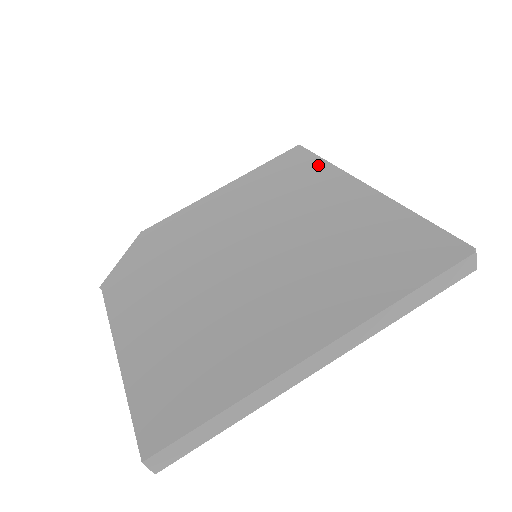
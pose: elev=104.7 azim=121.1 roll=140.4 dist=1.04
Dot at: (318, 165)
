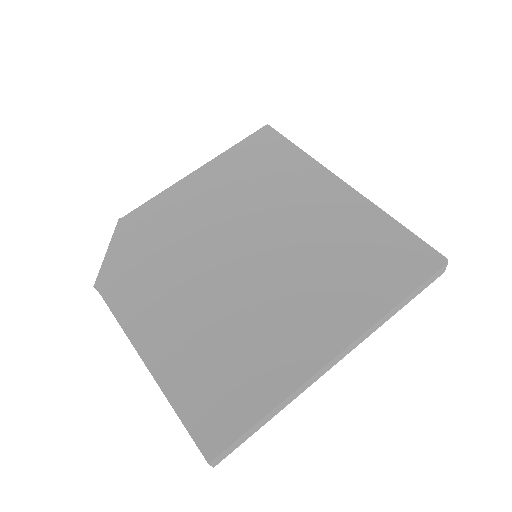
Dot at: (293, 154)
